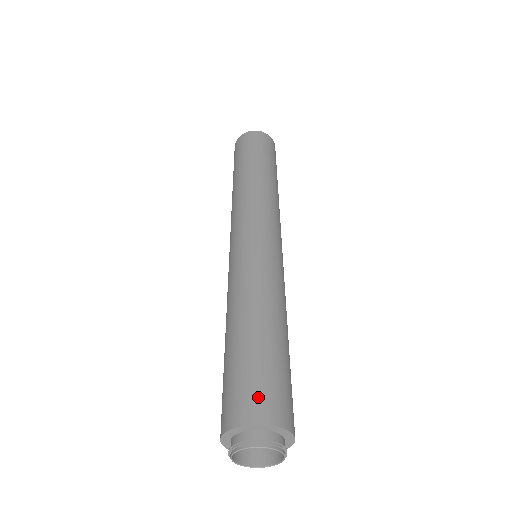
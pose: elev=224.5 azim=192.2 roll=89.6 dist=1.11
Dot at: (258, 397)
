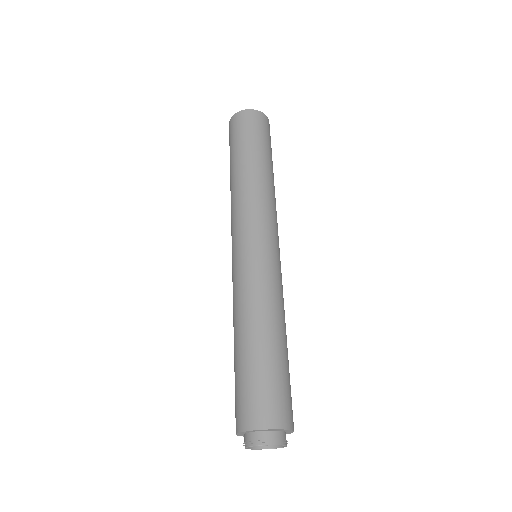
Dot at: (262, 406)
